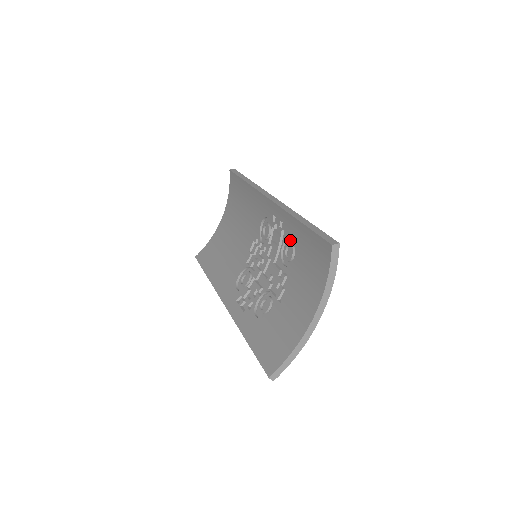
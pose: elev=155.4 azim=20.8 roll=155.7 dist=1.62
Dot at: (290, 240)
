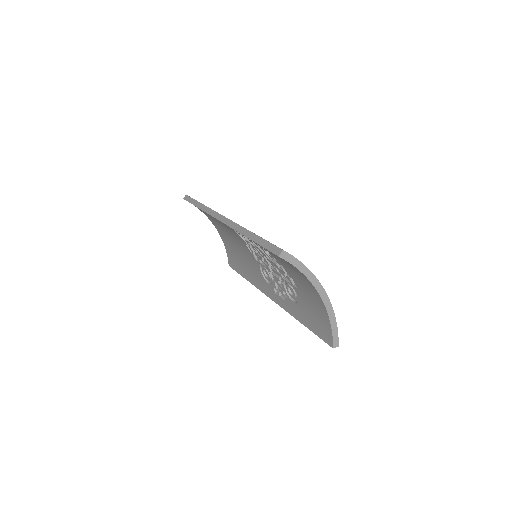
Dot at: occluded
